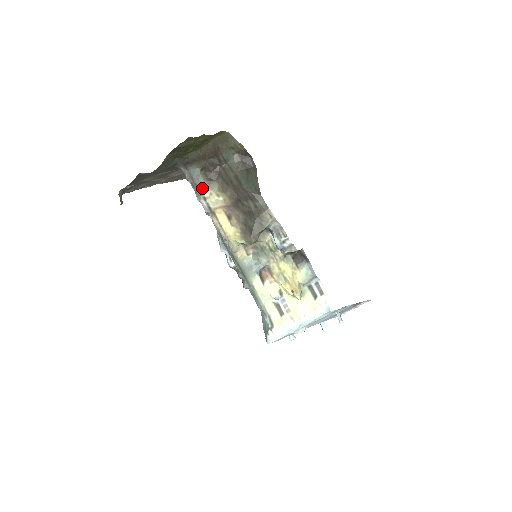
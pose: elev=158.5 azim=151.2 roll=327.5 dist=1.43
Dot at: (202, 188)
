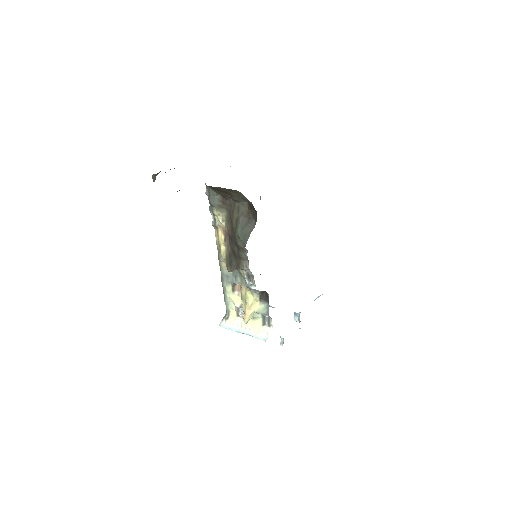
Dot at: (214, 207)
